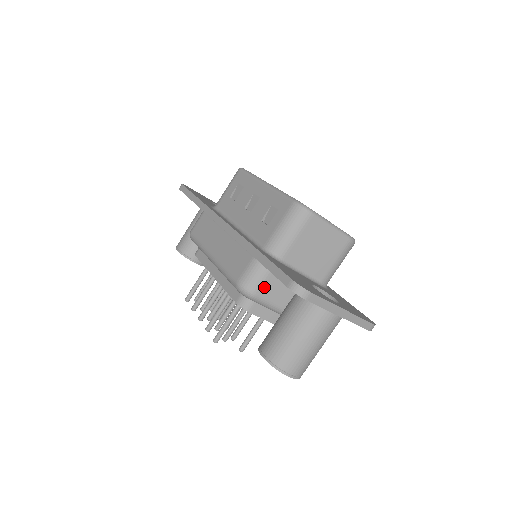
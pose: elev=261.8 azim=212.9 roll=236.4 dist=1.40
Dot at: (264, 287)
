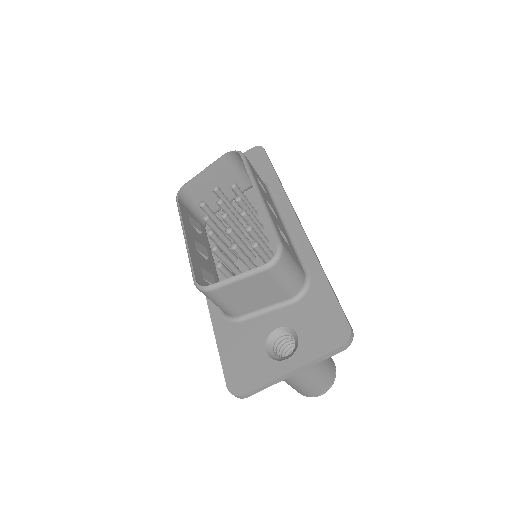
Dot at: occluded
